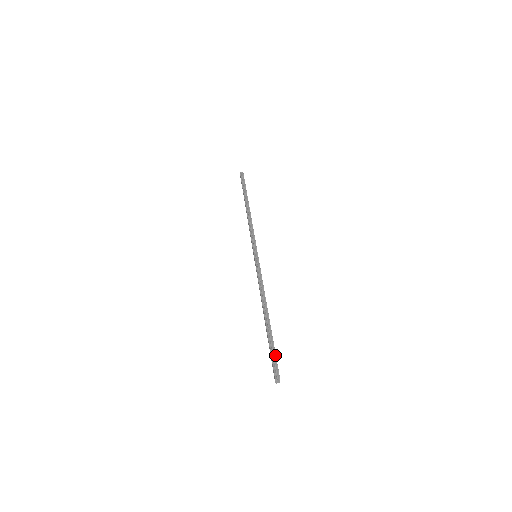
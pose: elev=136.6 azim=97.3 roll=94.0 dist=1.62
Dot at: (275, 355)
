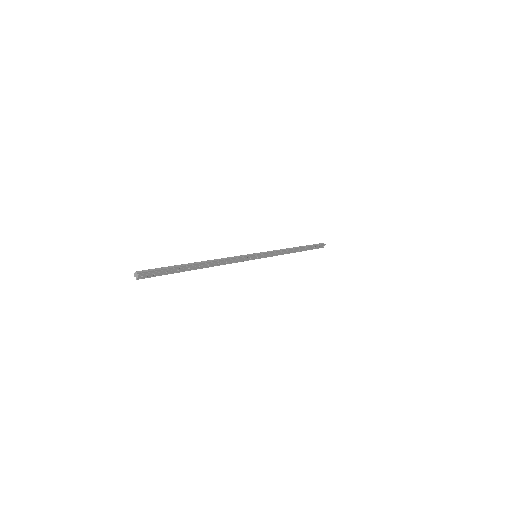
Dot at: (164, 269)
